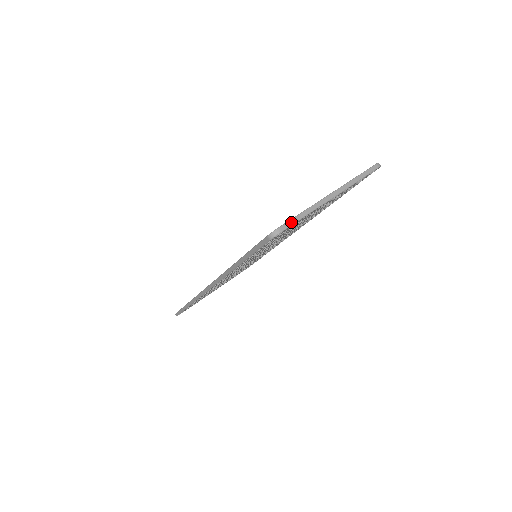
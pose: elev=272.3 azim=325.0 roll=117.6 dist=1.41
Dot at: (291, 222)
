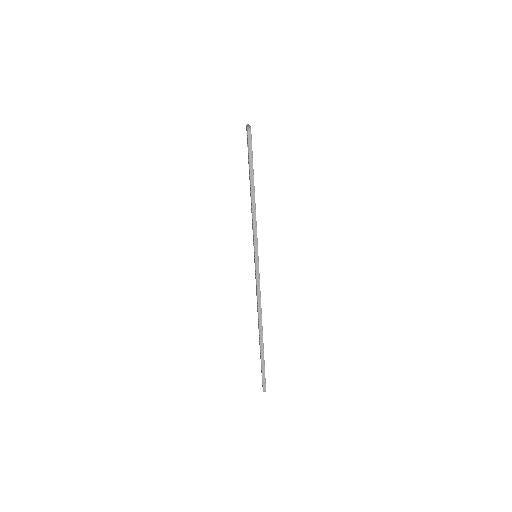
Dot at: occluded
